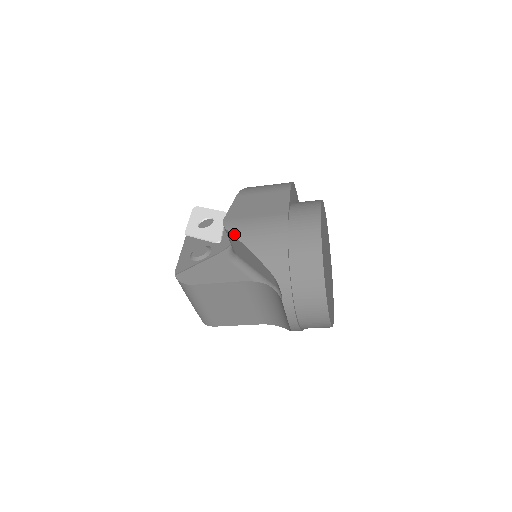
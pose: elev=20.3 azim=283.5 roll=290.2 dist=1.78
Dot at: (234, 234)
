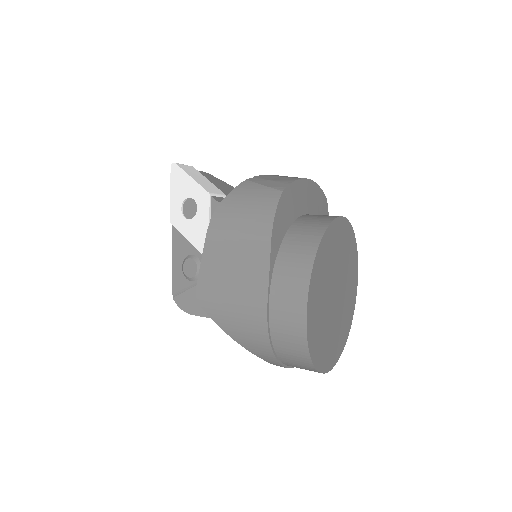
Dot at: (210, 317)
